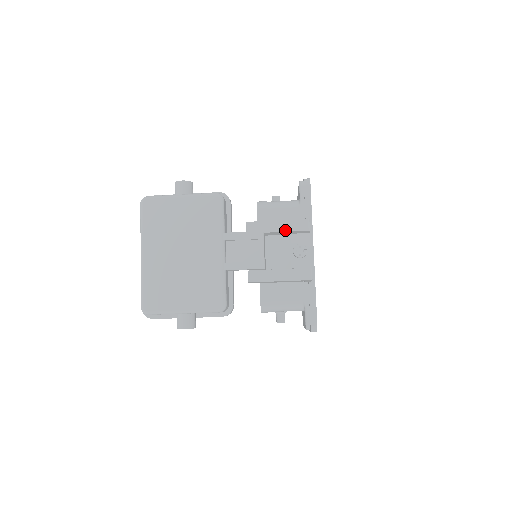
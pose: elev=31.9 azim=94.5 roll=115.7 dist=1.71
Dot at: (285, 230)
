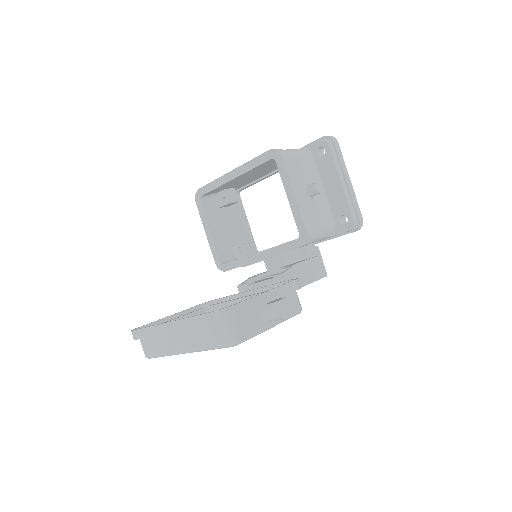
Dot at: occluded
